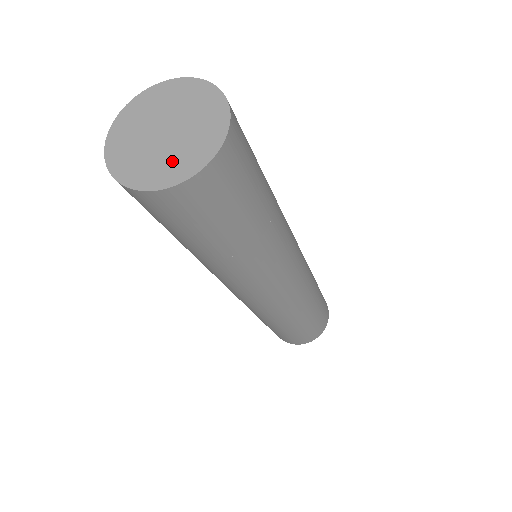
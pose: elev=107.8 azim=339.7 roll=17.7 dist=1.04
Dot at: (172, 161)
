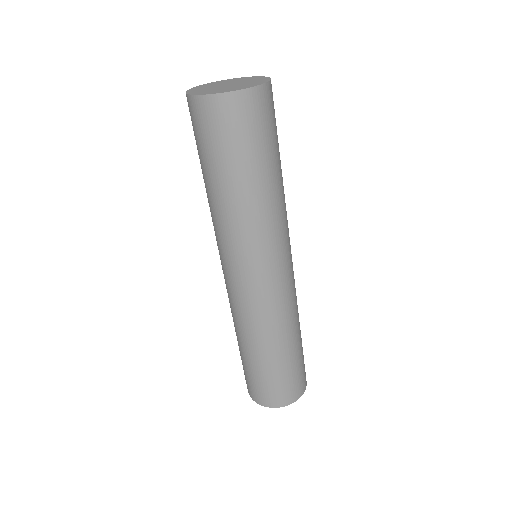
Dot at: (246, 85)
